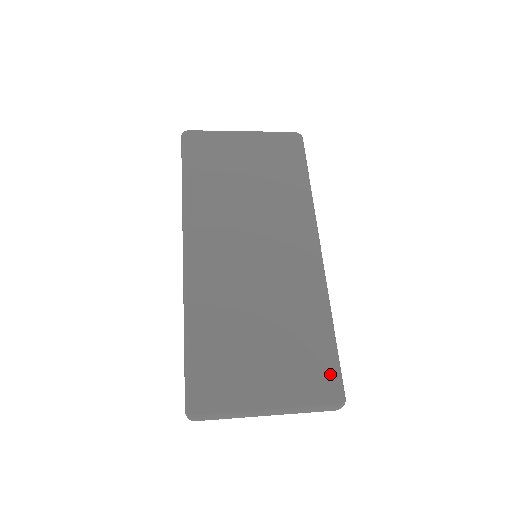
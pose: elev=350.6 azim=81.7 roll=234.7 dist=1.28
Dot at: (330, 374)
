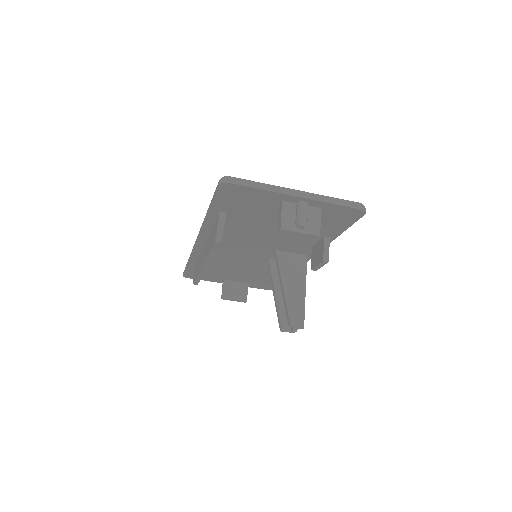
Dot at: occluded
